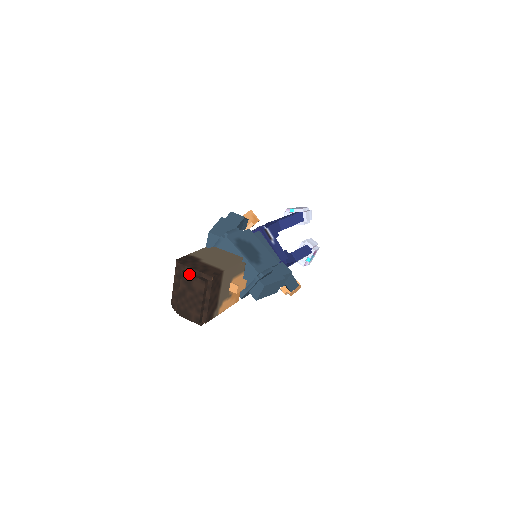
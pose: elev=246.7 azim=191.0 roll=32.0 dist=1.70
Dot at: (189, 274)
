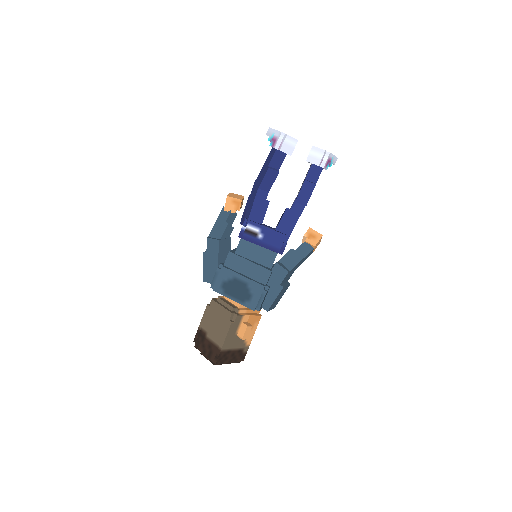
Dot at: occluded
